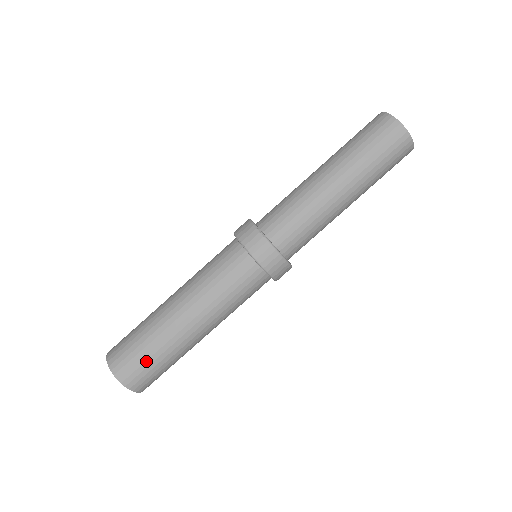
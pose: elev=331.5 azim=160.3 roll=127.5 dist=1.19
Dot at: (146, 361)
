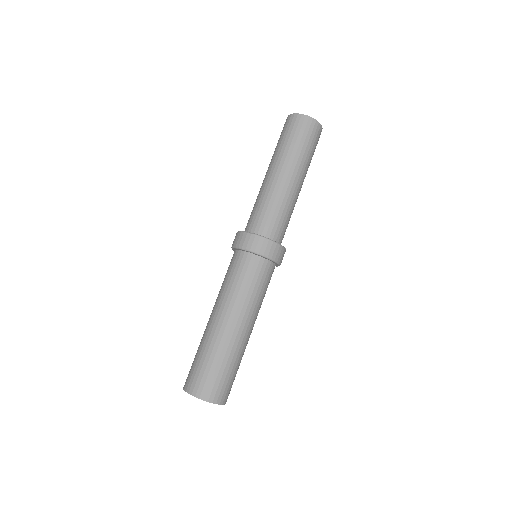
Dot at: (214, 372)
